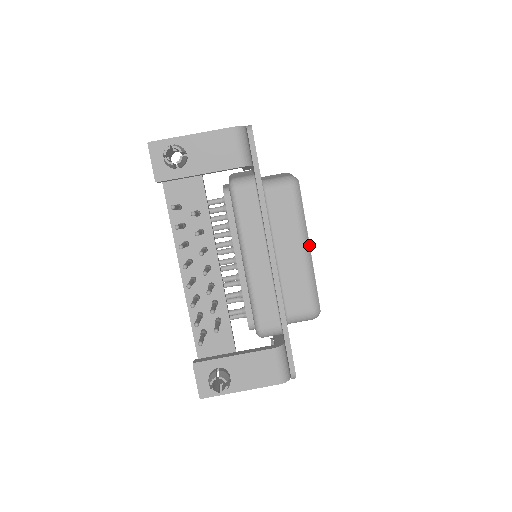
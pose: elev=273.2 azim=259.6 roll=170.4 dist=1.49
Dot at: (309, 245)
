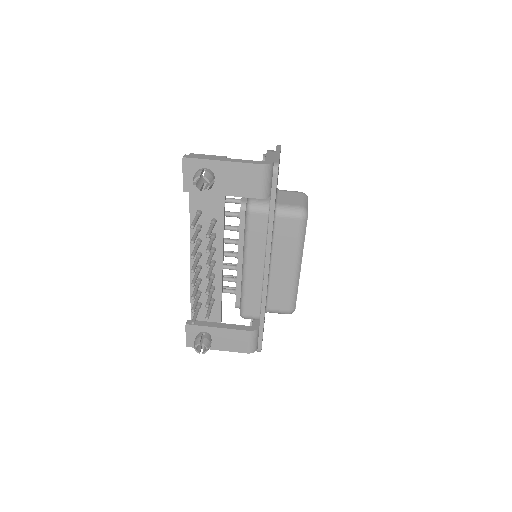
Dot at: occluded
